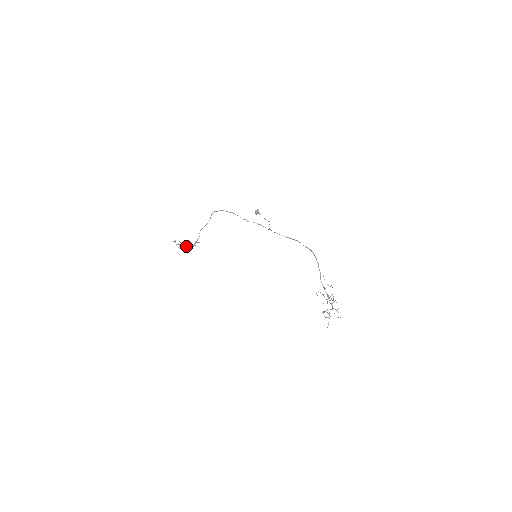
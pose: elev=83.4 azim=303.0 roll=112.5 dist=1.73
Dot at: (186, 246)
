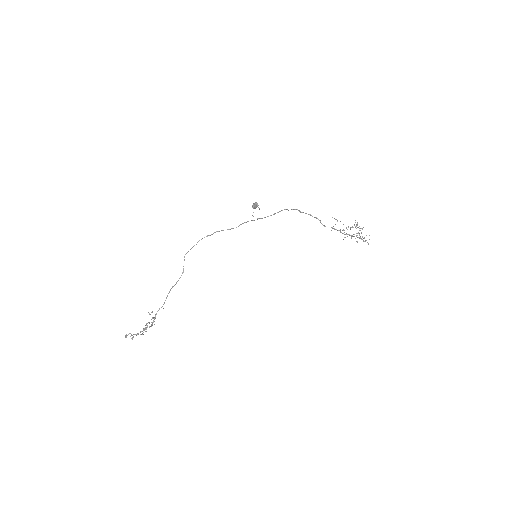
Dot at: occluded
